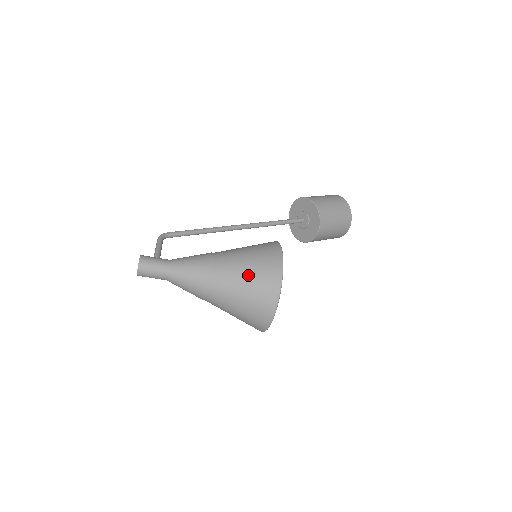
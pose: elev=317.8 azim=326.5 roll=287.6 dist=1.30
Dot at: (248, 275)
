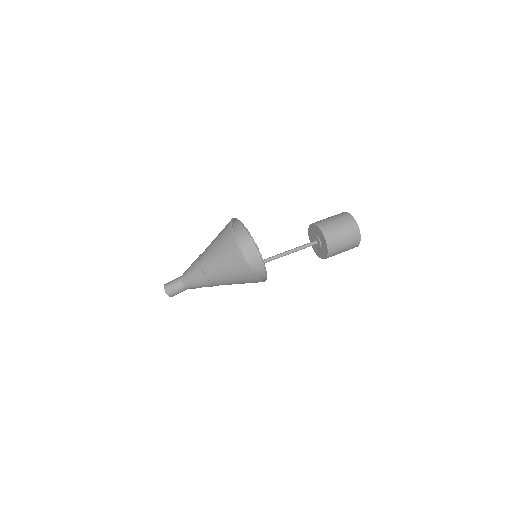
Dot at: (216, 240)
